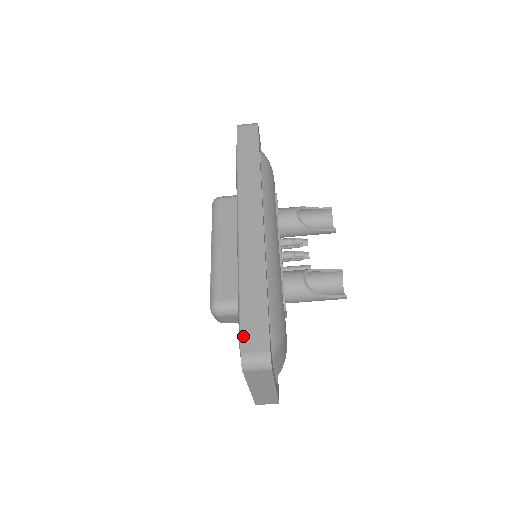
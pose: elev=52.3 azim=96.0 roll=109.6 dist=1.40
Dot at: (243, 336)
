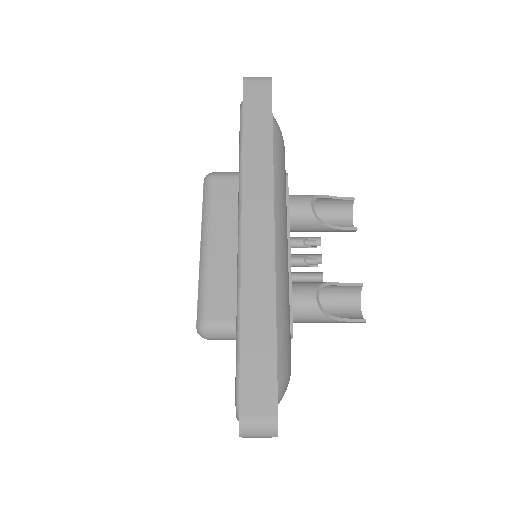
Dot at: (243, 392)
